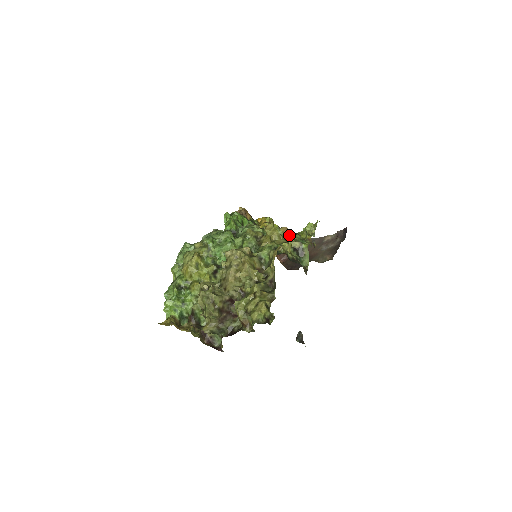
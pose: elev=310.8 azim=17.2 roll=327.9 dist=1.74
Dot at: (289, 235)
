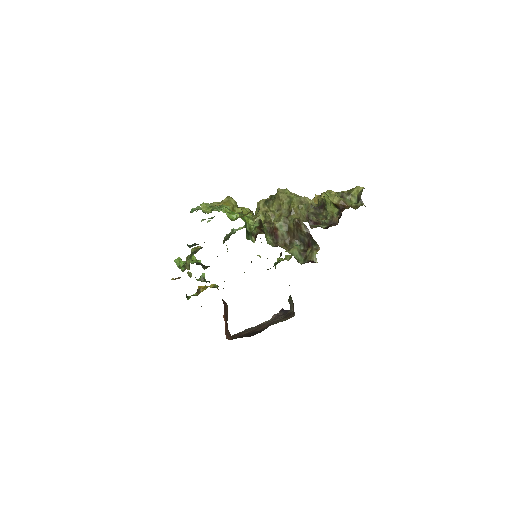
Dot at: occluded
